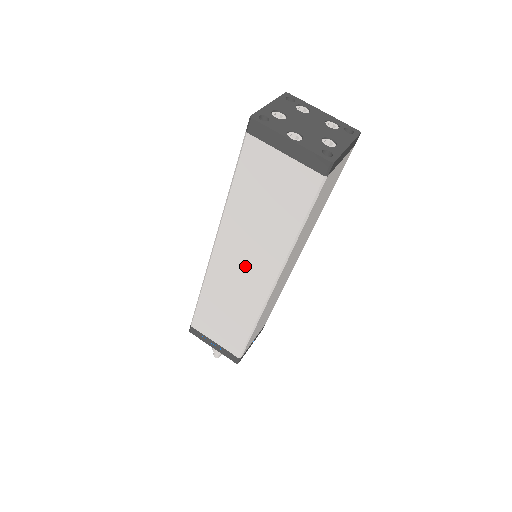
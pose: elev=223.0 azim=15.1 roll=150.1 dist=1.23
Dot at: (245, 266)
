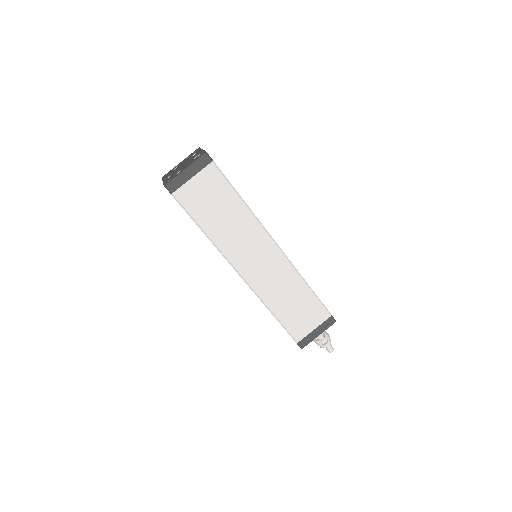
Dot at: occluded
